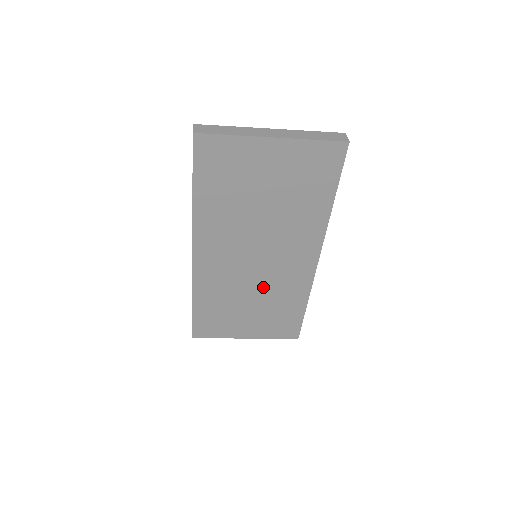
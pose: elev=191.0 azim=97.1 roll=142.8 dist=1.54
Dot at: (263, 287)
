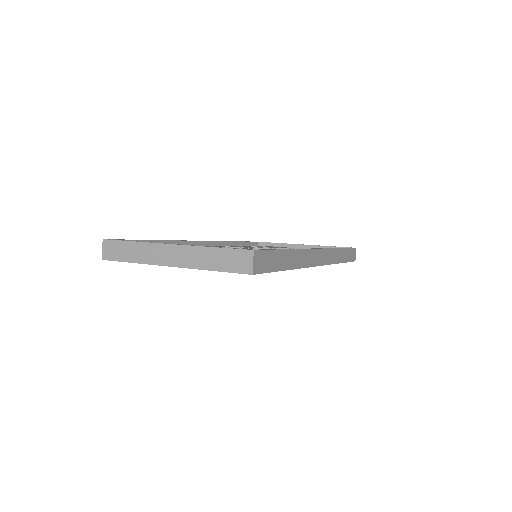
Dot at: occluded
